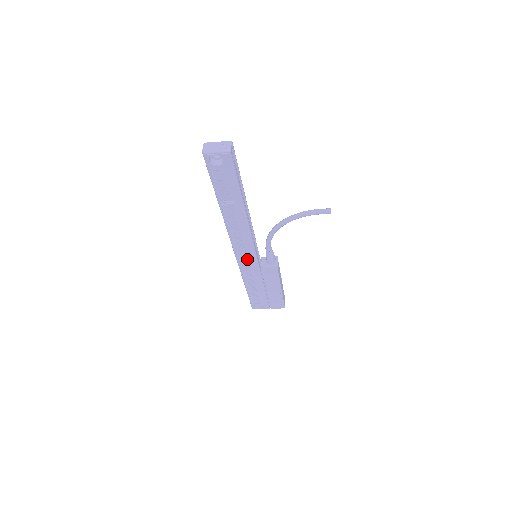
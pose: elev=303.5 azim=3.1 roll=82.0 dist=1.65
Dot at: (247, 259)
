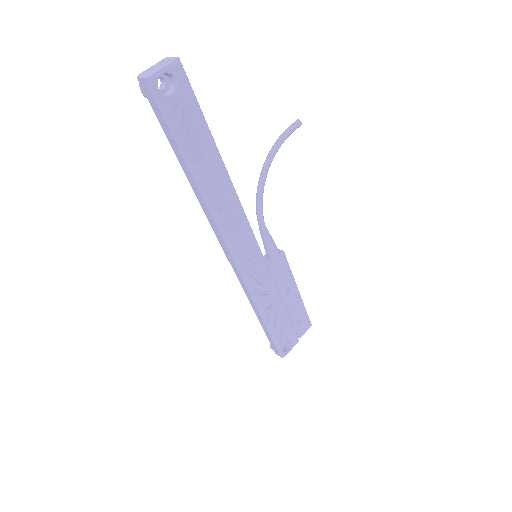
Dot at: (252, 262)
